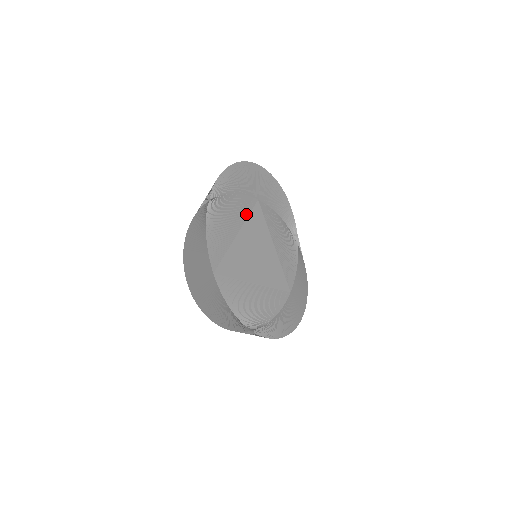
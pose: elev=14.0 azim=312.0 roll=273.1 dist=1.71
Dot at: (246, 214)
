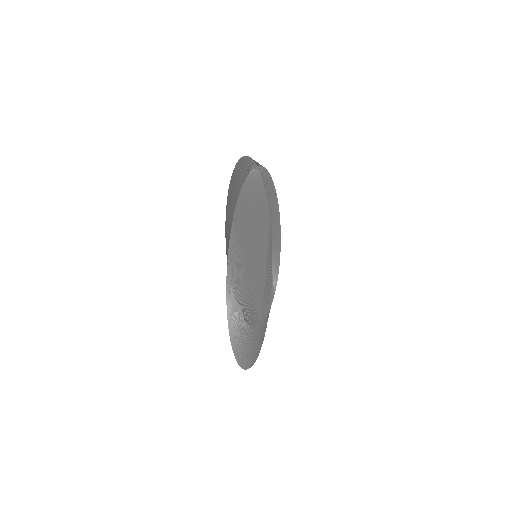
Dot at: (262, 217)
